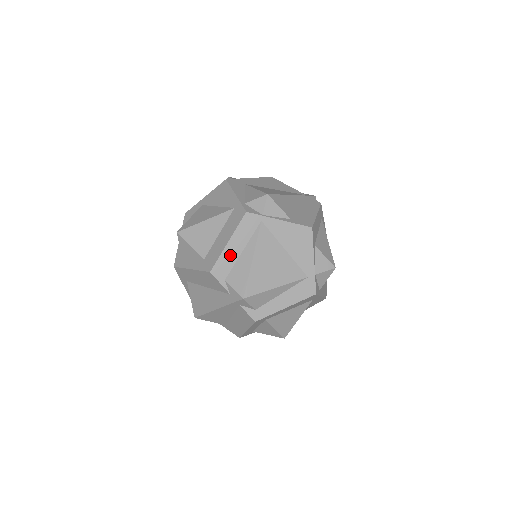
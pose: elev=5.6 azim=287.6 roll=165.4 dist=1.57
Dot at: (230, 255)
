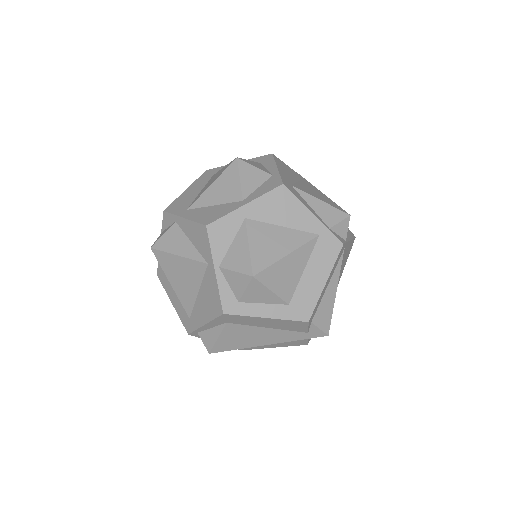
Dot at: (322, 295)
